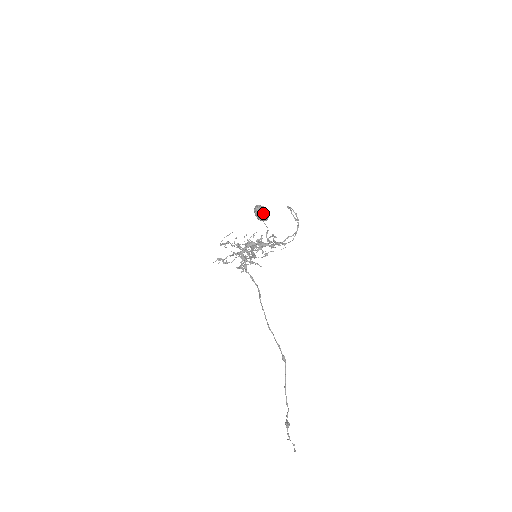
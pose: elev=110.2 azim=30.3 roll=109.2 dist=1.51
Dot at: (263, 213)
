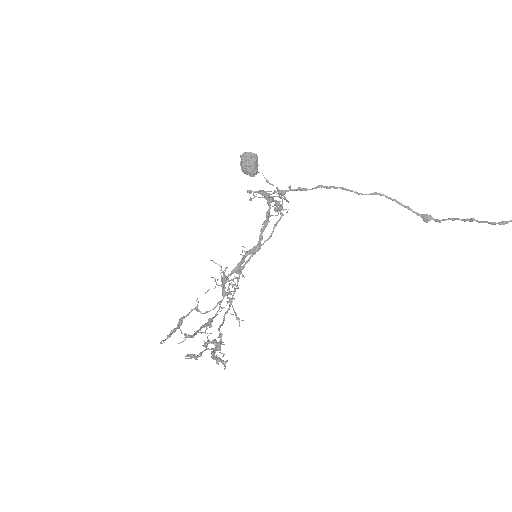
Dot at: (255, 154)
